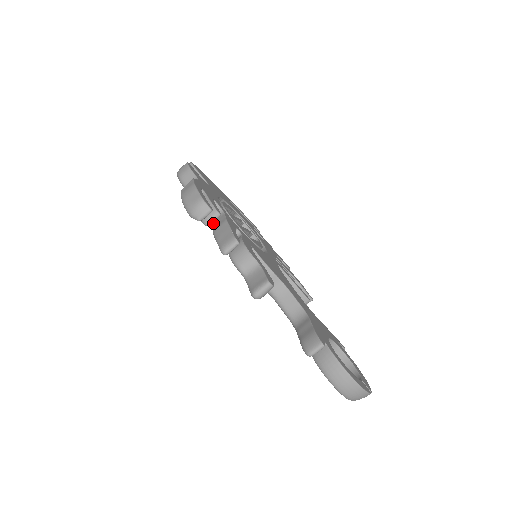
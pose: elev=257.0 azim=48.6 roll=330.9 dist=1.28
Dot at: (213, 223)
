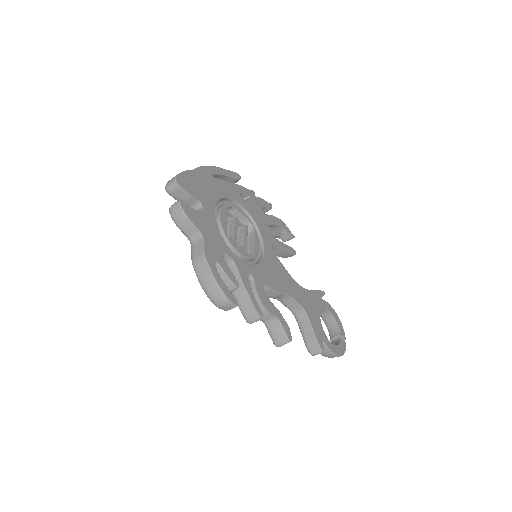
Dot at: occluded
